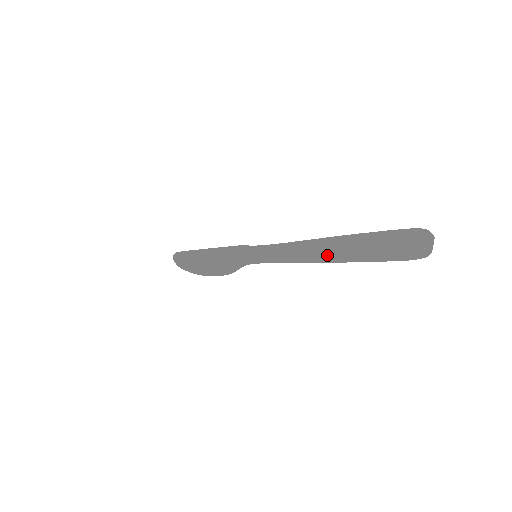
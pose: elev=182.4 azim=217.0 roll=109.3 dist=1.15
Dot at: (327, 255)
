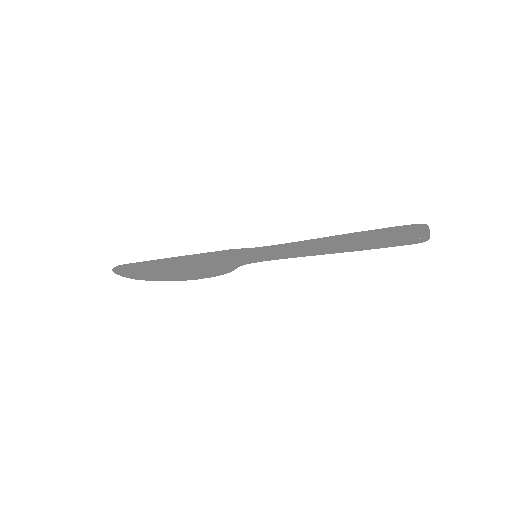
Dot at: (346, 246)
